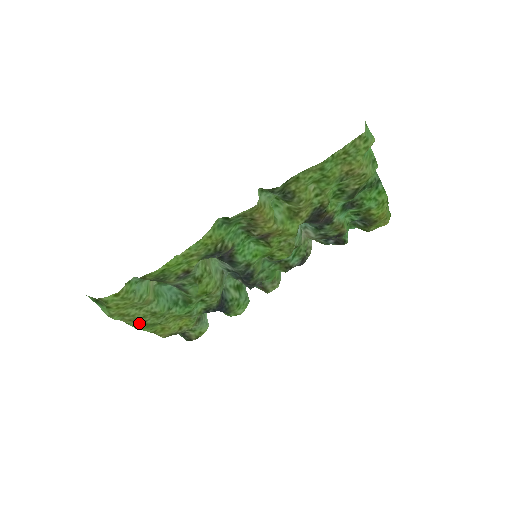
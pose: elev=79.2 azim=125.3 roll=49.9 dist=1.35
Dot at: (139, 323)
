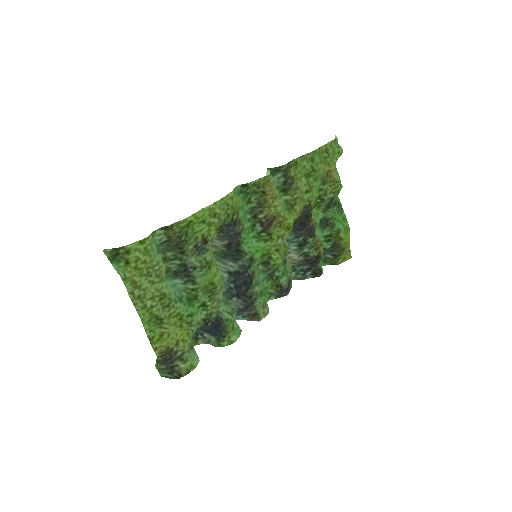
Dot at: (145, 308)
